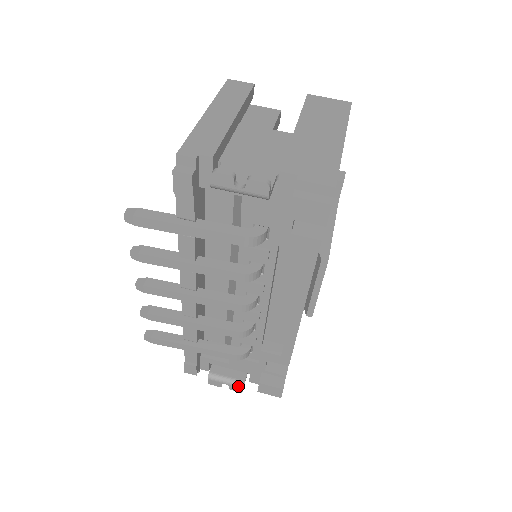
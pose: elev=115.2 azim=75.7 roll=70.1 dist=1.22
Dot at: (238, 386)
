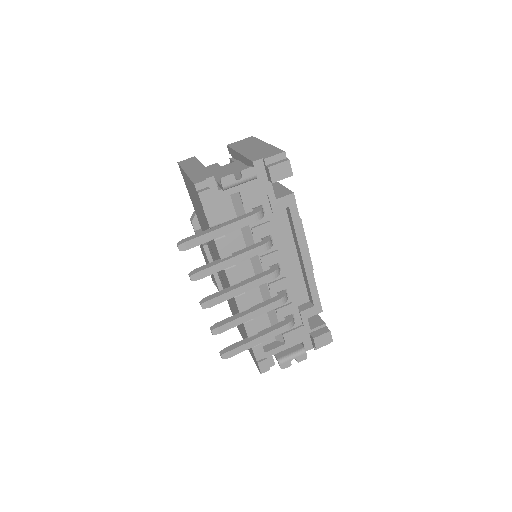
Dot at: (302, 354)
